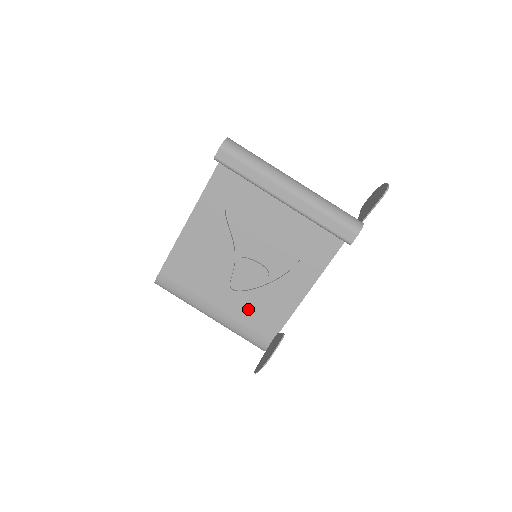
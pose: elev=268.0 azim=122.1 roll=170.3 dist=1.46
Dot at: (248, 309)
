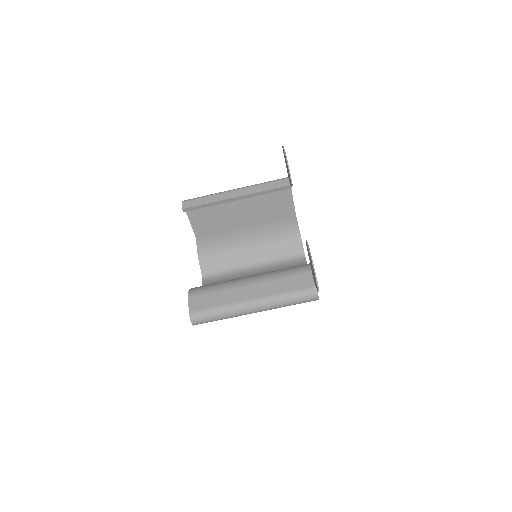
Dot at: occluded
